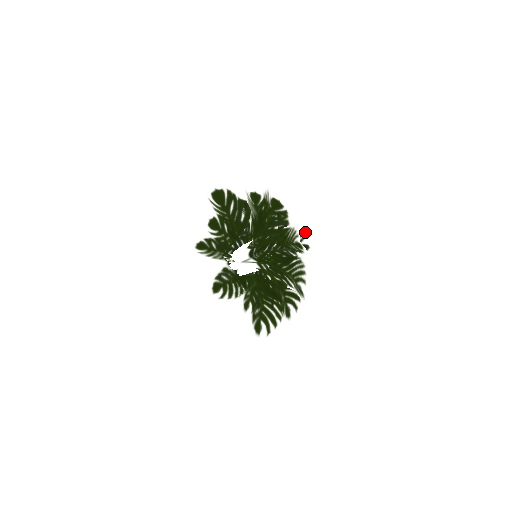
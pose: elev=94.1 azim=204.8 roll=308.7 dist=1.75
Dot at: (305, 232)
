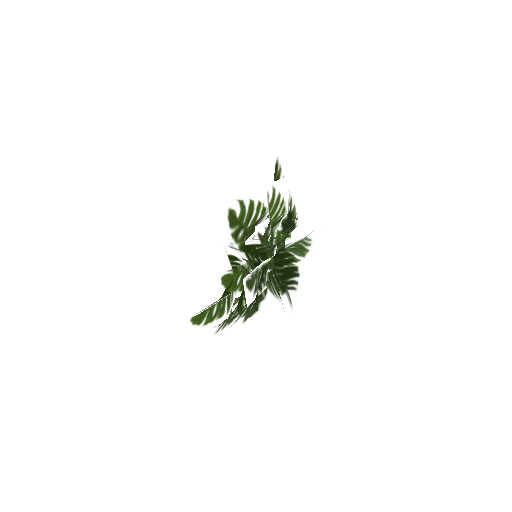
Dot at: (301, 285)
